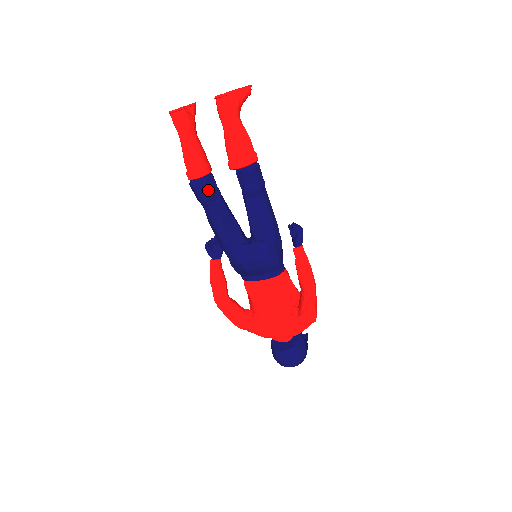
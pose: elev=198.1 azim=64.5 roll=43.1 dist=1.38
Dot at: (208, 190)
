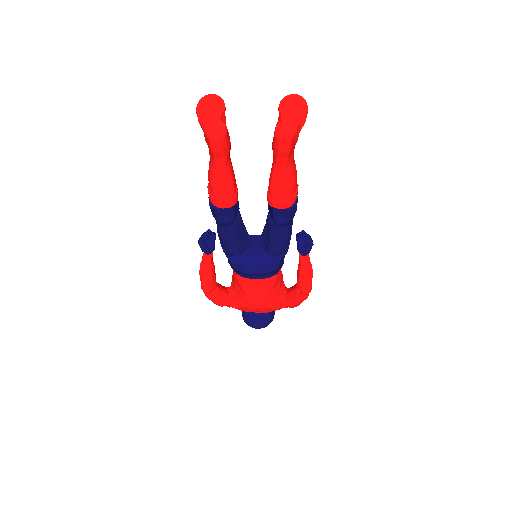
Dot at: (232, 213)
